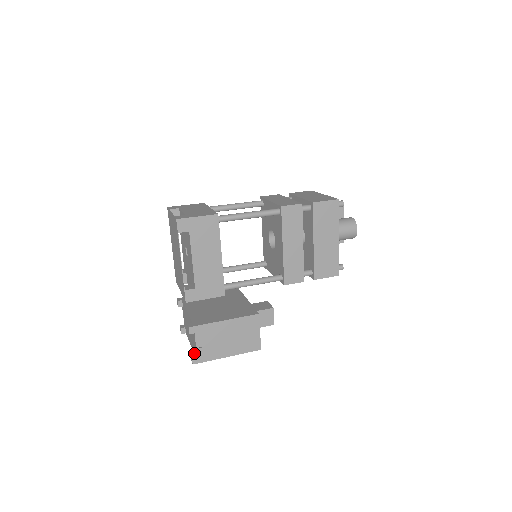
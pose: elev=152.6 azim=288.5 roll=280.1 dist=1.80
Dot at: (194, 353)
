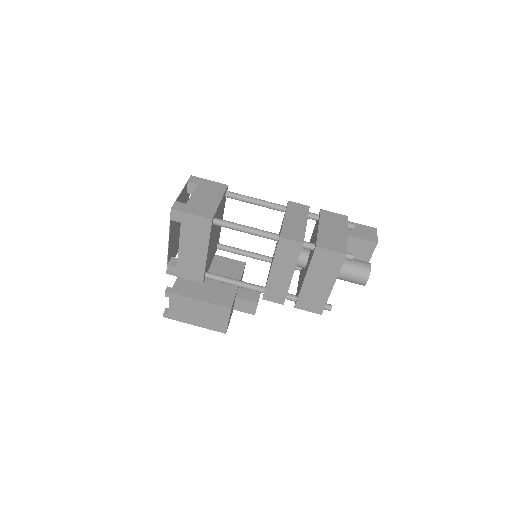
Dot at: occluded
